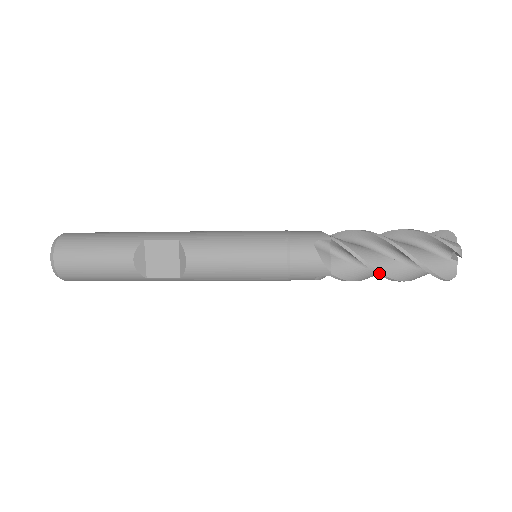
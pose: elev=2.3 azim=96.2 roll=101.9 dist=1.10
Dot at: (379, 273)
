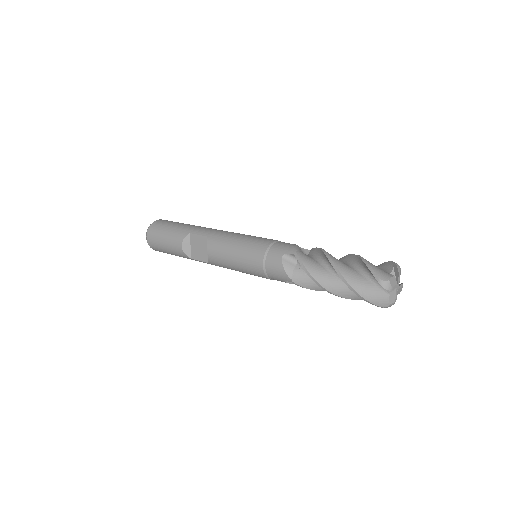
Dot at: (324, 289)
